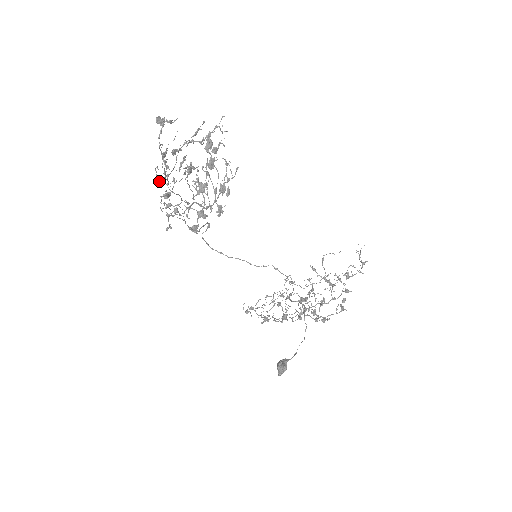
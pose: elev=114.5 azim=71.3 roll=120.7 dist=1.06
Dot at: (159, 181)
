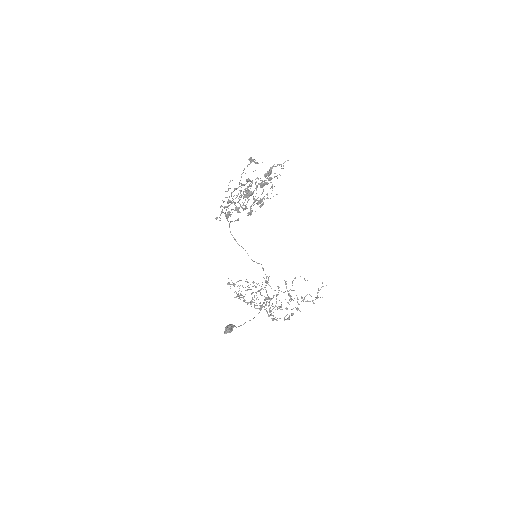
Dot at: occluded
